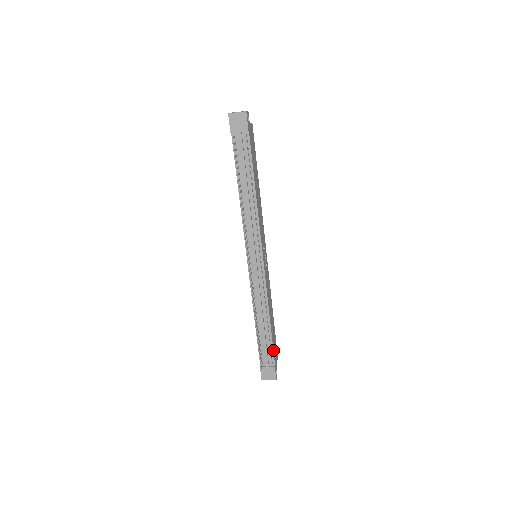
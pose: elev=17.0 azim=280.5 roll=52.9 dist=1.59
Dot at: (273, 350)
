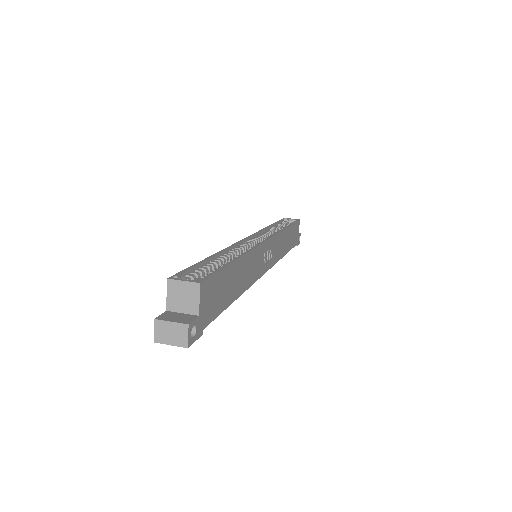
Dot at: (293, 247)
